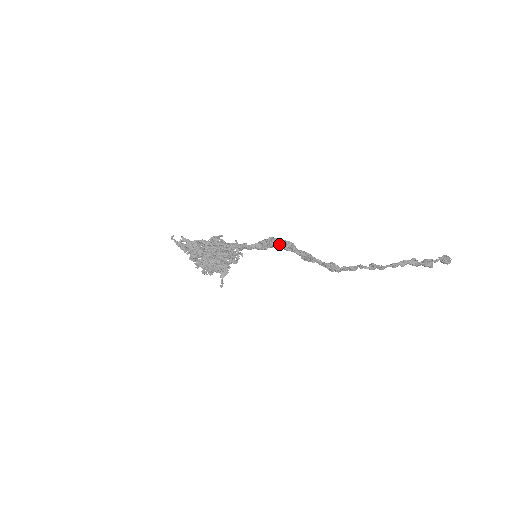
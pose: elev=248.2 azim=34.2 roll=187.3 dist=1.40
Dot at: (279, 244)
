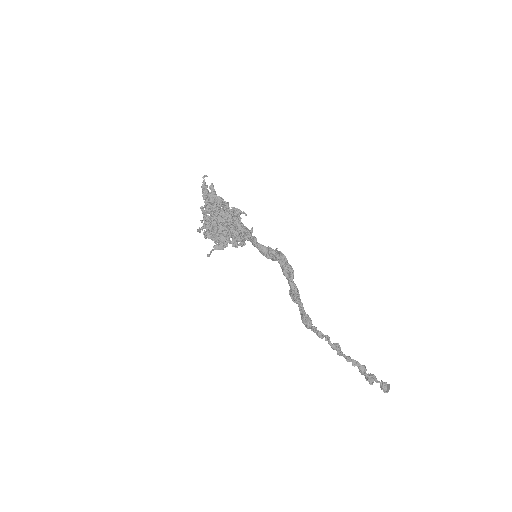
Dot at: (283, 263)
